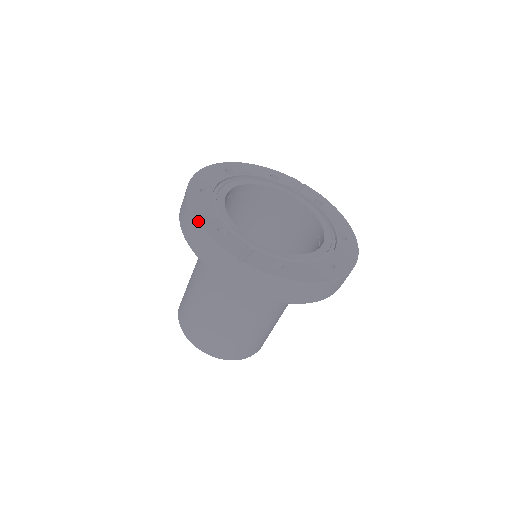
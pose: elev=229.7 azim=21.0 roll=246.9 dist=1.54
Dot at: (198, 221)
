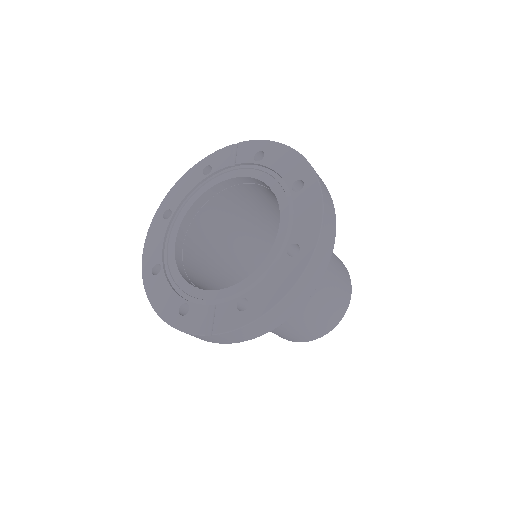
Dot at: (162, 317)
